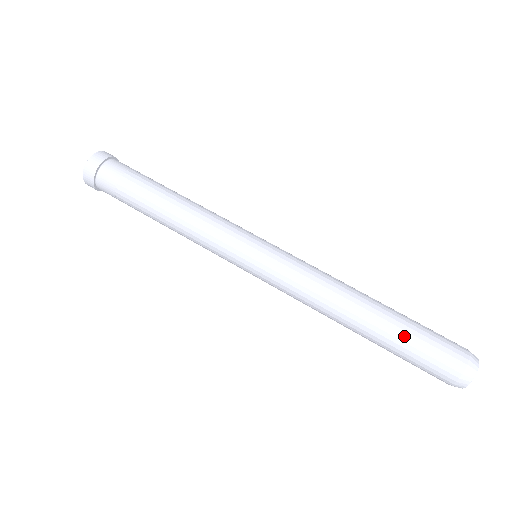
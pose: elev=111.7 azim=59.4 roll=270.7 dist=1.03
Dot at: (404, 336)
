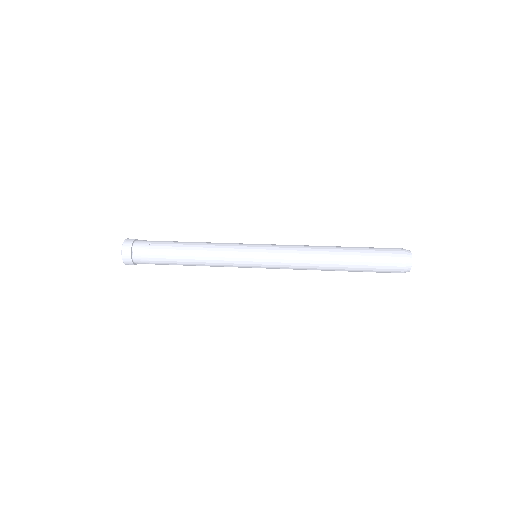
Dot at: (364, 259)
